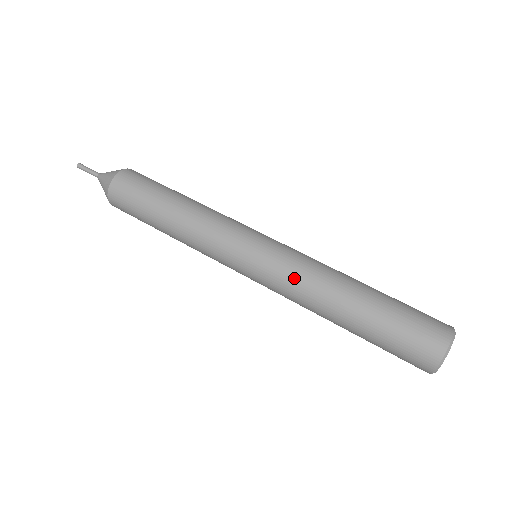
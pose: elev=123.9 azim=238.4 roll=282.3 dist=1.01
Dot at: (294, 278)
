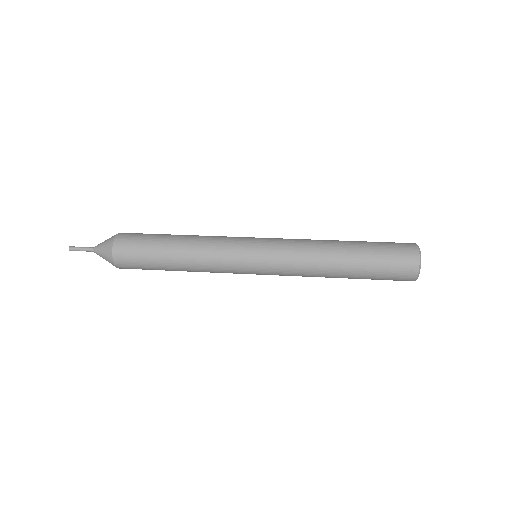
Dot at: (296, 243)
